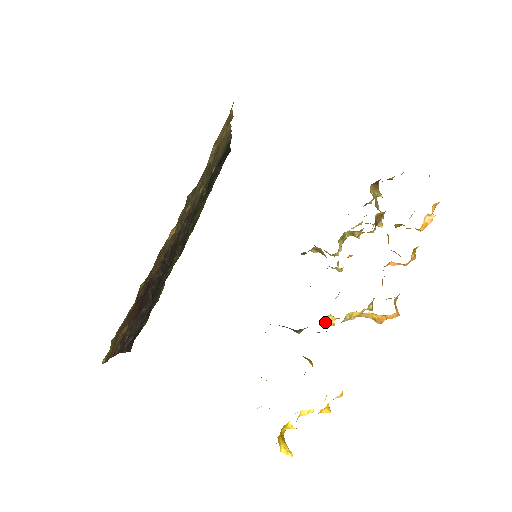
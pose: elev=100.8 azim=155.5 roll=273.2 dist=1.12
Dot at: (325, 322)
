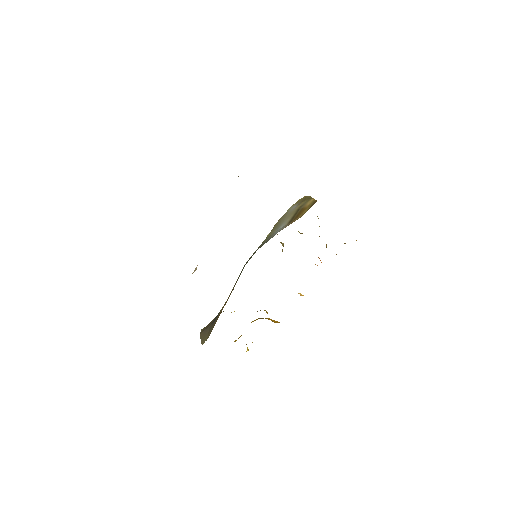
Dot at: occluded
